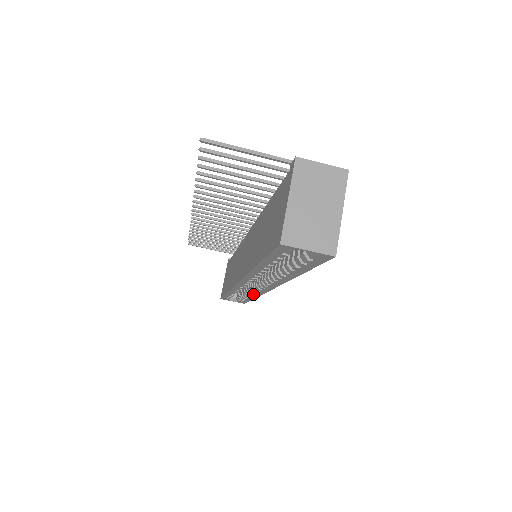
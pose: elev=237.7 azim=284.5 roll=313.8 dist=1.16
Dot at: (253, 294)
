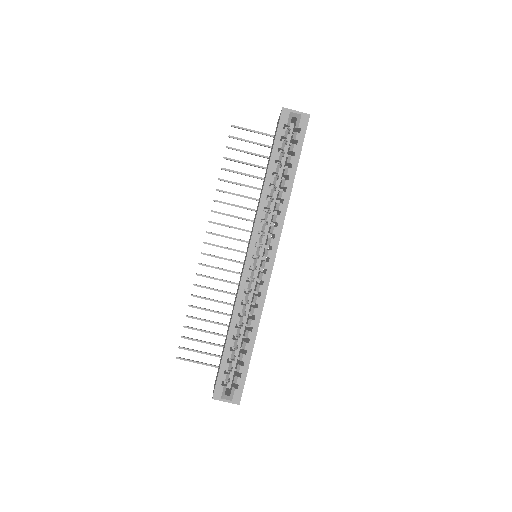
Dot at: (255, 311)
